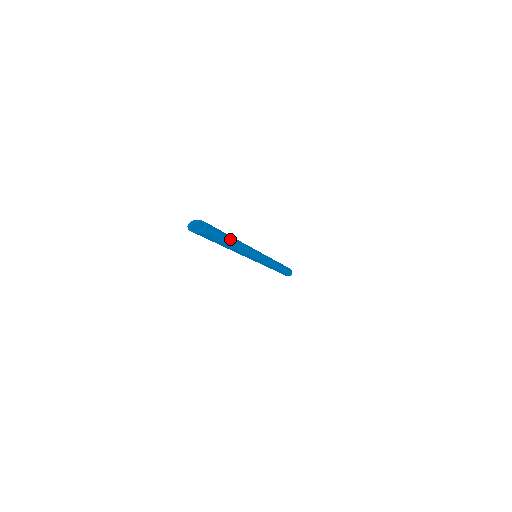
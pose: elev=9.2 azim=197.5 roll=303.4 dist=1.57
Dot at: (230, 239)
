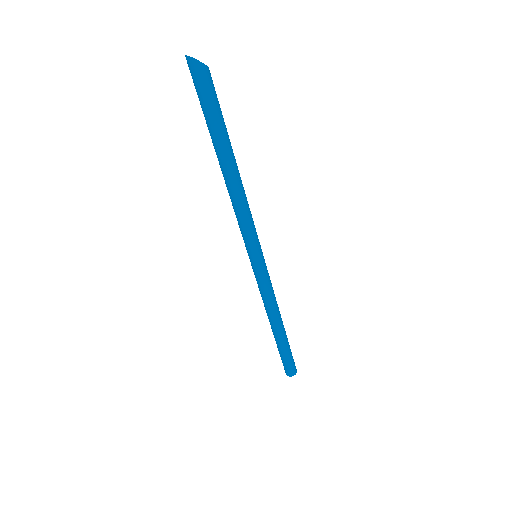
Dot at: (231, 146)
